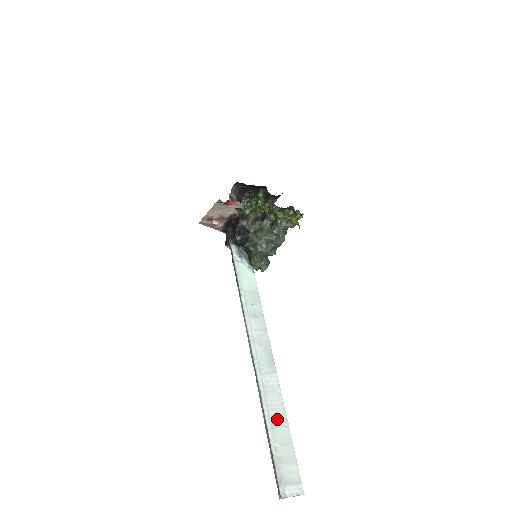
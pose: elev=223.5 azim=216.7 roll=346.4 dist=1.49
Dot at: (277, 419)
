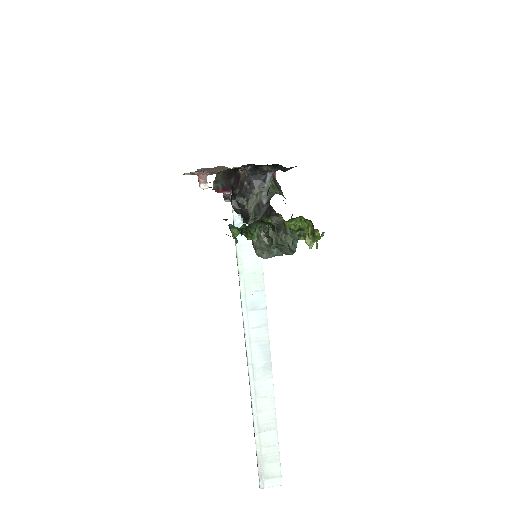
Dot at: (266, 424)
